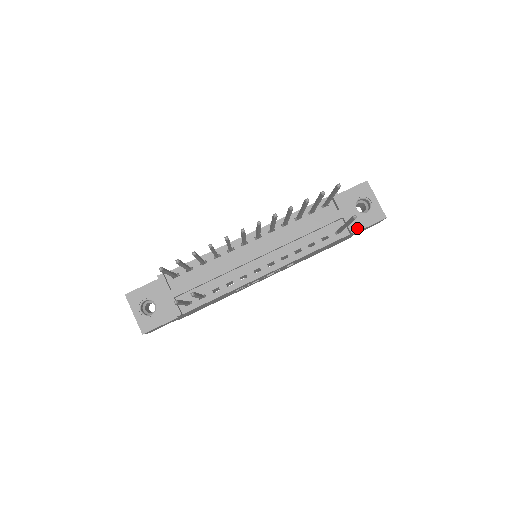
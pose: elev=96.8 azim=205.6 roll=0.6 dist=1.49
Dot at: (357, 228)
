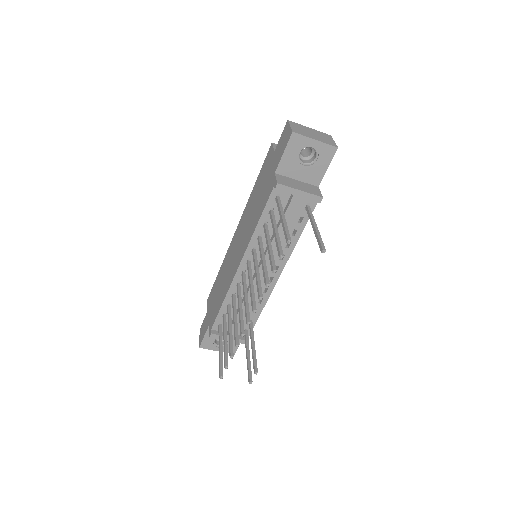
Dot at: (318, 179)
